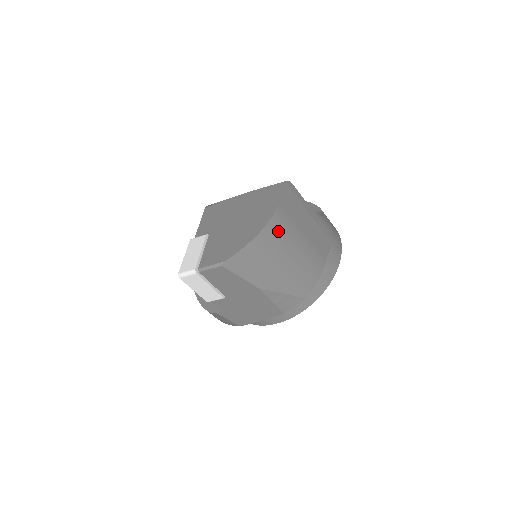
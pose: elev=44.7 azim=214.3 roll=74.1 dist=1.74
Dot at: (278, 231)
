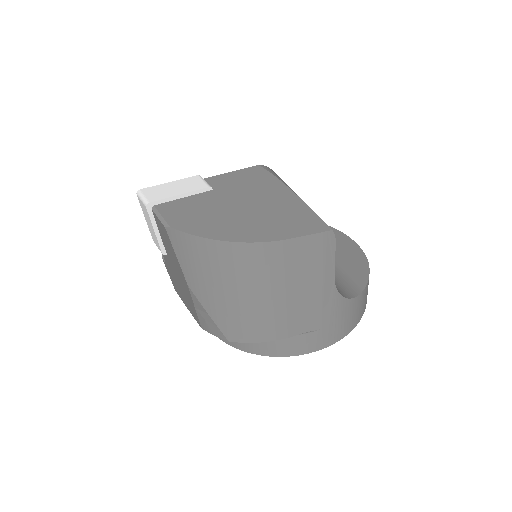
Dot at: (253, 261)
